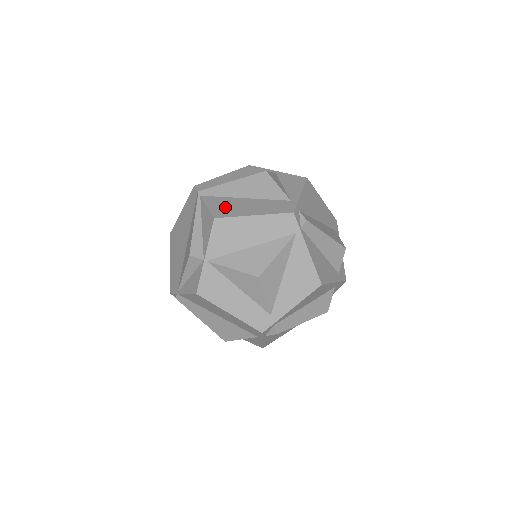
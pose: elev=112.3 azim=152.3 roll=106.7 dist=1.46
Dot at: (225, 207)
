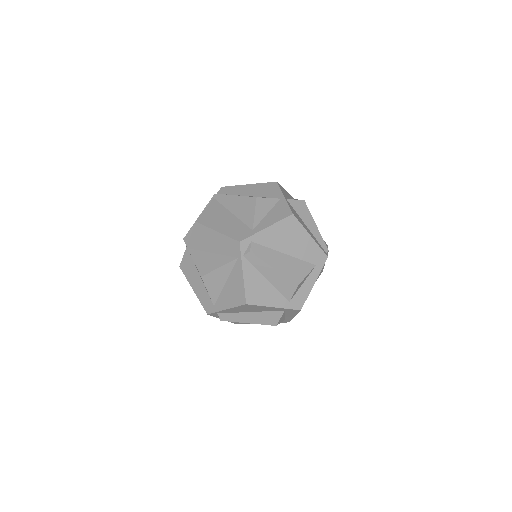
Dot at: (212, 215)
